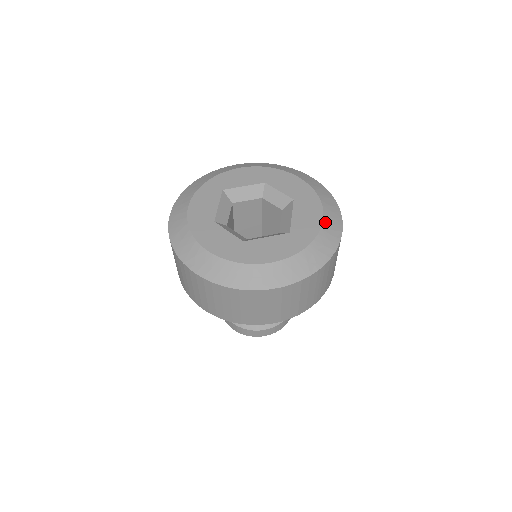
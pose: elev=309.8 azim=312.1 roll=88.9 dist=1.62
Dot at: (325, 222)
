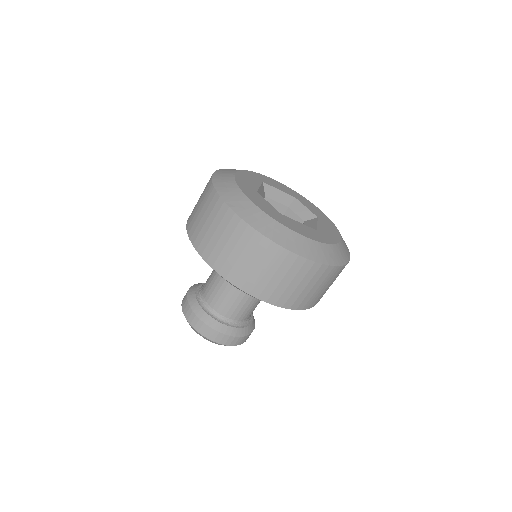
Dot at: (342, 241)
